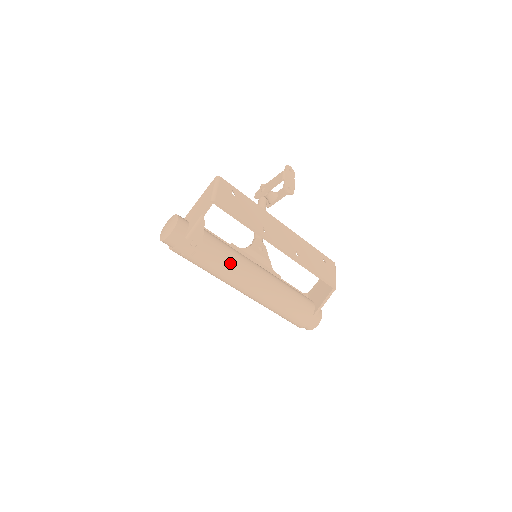
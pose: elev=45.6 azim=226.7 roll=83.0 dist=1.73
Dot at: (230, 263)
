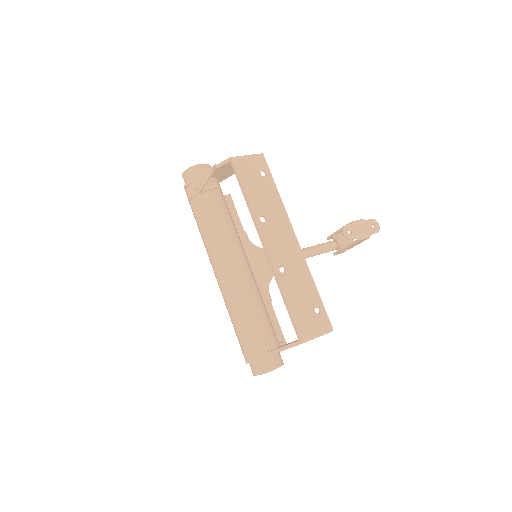
Dot at: (215, 228)
